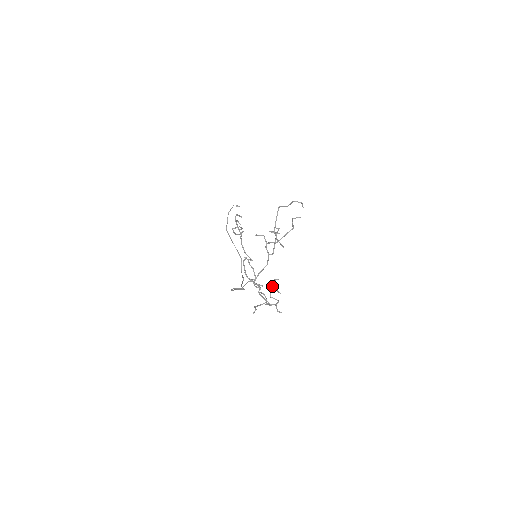
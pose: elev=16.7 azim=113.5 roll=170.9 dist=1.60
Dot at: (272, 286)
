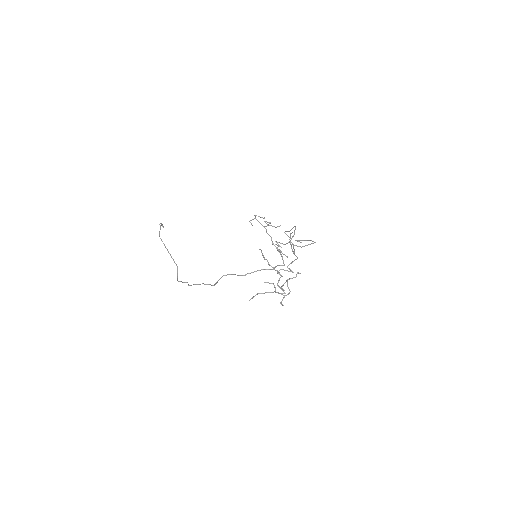
Dot at: (292, 278)
